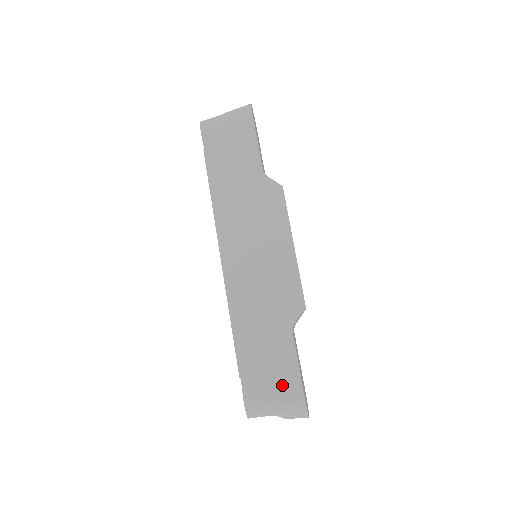
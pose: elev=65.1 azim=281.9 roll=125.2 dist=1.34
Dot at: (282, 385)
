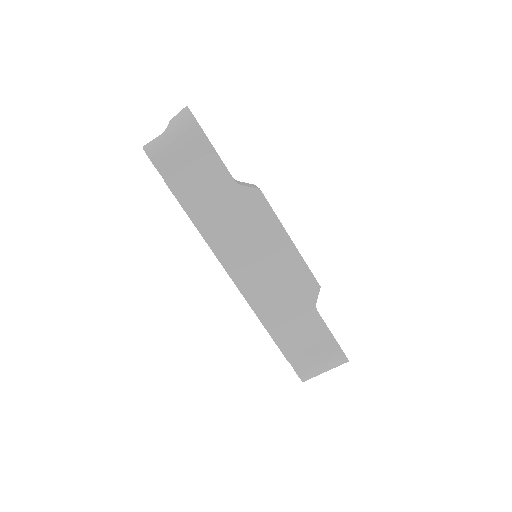
Dot at: (324, 352)
